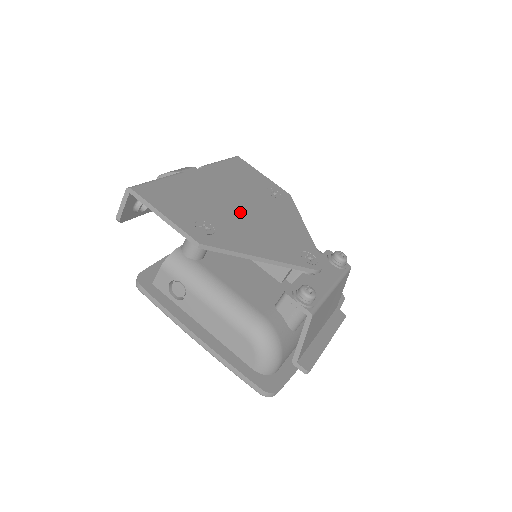
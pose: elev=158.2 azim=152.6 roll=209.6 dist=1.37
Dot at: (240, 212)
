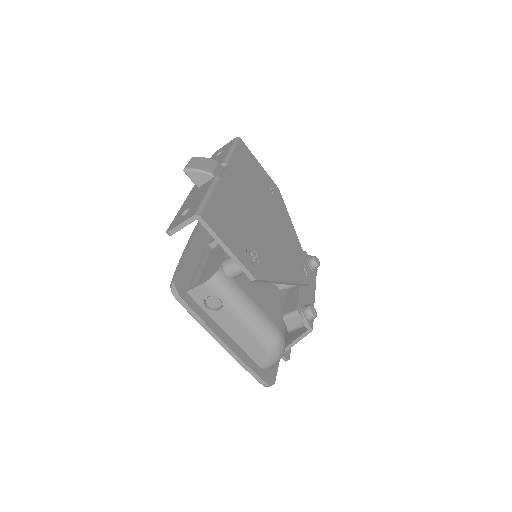
Dot at: (263, 226)
